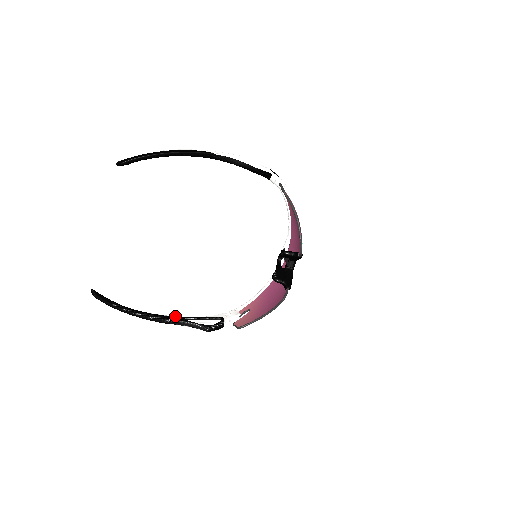
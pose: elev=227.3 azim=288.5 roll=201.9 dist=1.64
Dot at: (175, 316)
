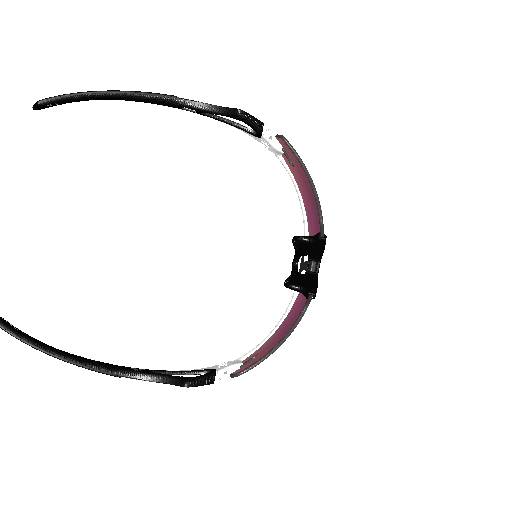
Dot at: occluded
